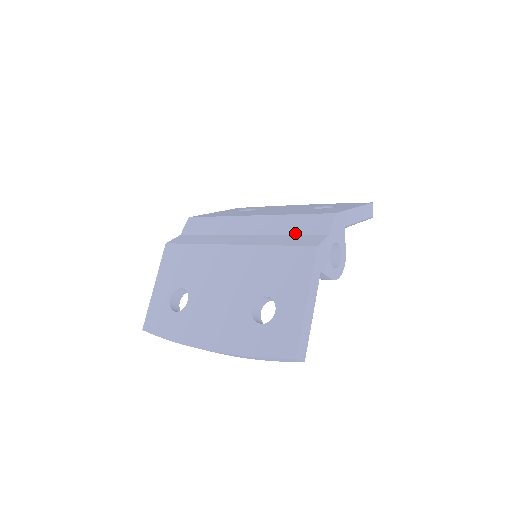
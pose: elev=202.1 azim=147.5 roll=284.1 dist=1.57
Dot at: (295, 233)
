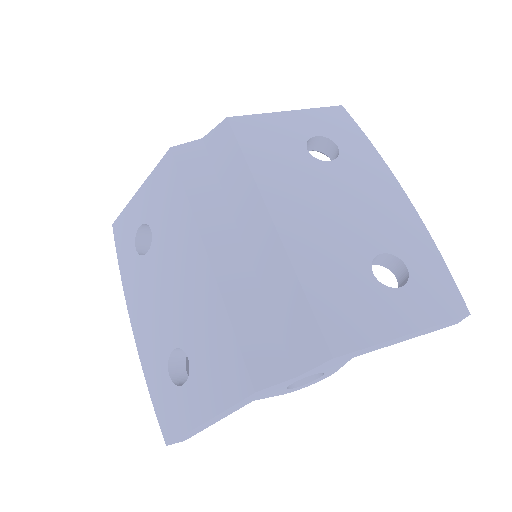
Dot at: (277, 318)
